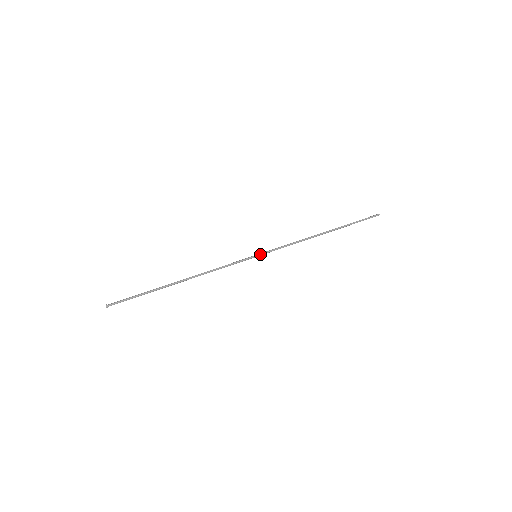
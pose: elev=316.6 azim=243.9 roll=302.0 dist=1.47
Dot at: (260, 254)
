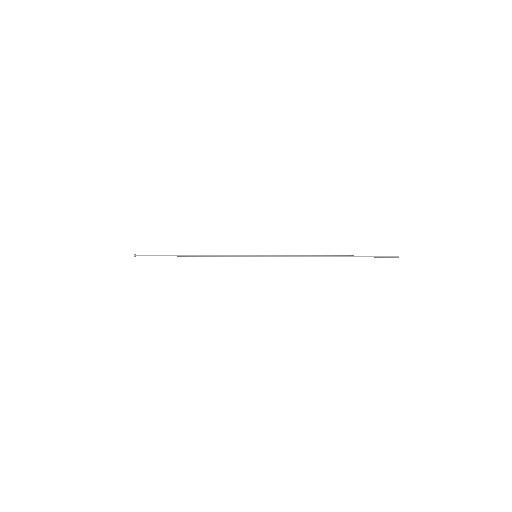
Dot at: (260, 255)
